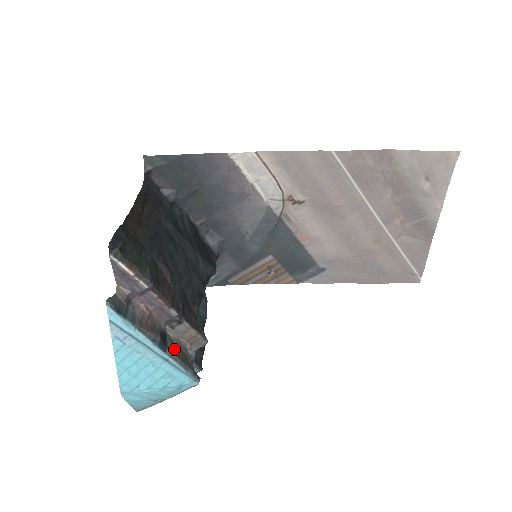
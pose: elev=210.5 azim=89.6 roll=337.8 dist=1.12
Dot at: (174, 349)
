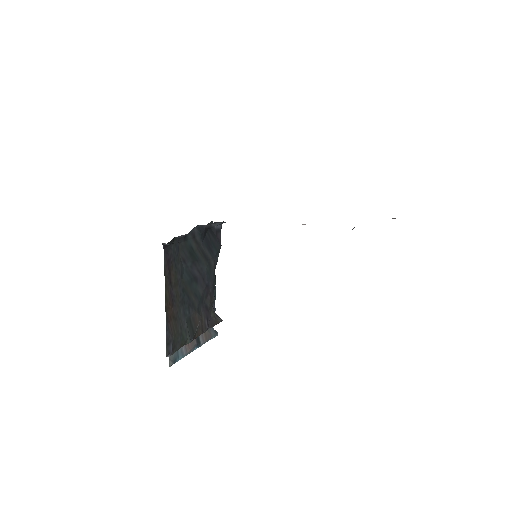
Dot at: (203, 336)
